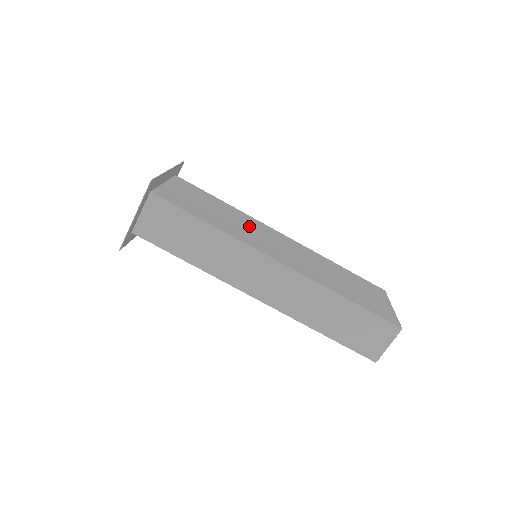
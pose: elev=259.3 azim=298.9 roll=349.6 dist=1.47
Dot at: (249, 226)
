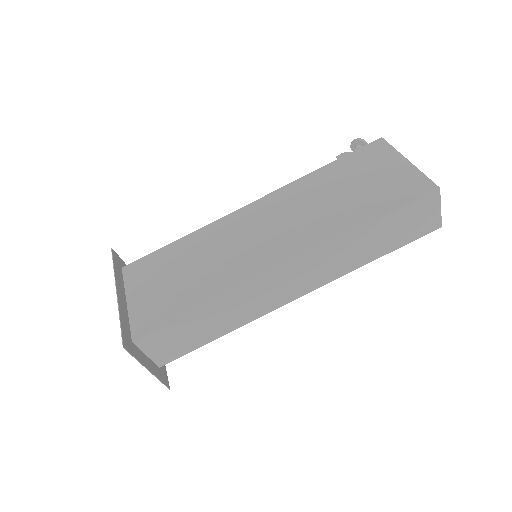
Dot at: (223, 246)
